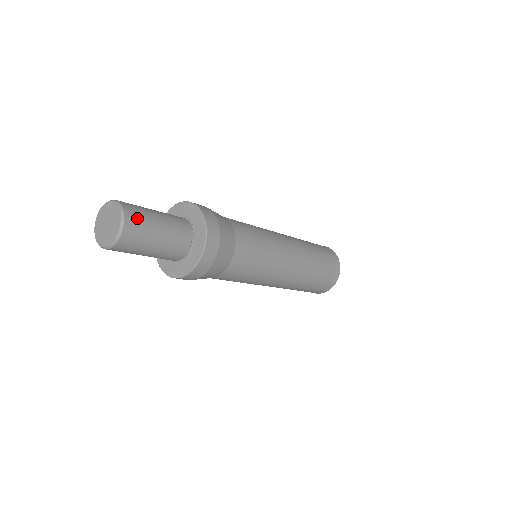
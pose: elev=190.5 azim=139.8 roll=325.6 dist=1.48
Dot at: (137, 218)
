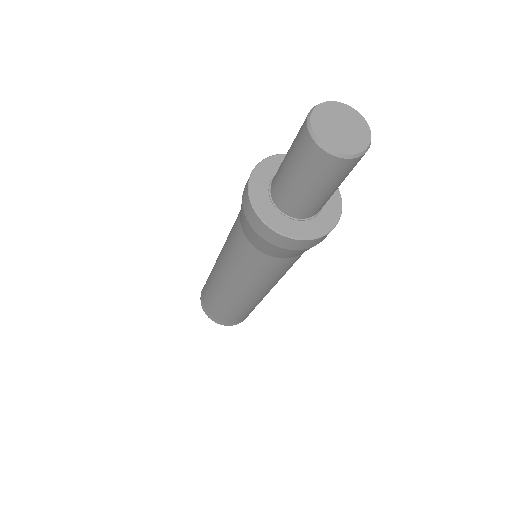
Dot at: occluded
